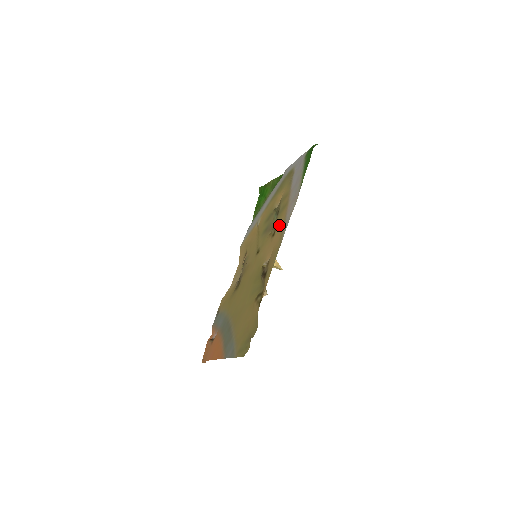
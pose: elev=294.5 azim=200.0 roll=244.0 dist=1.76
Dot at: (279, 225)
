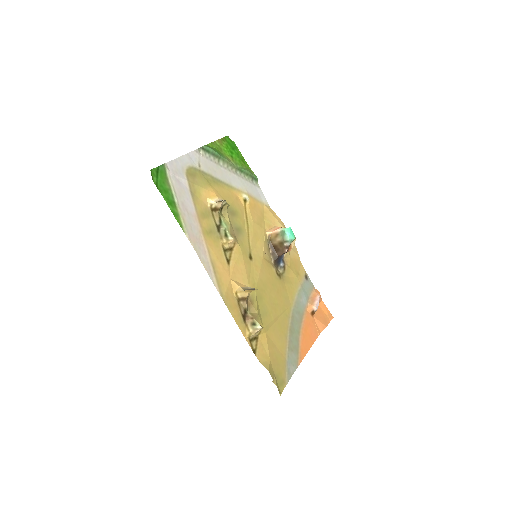
Dot at: (219, 257)
